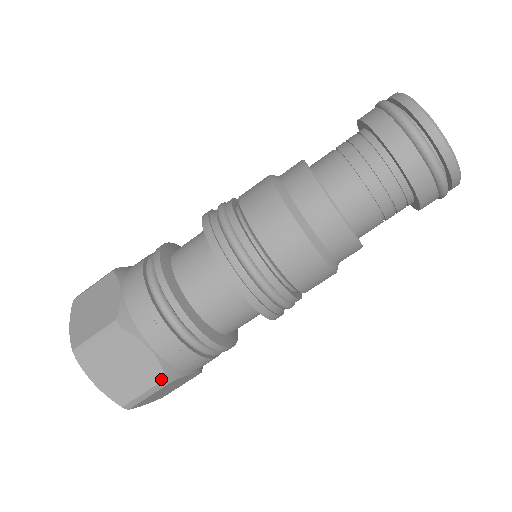
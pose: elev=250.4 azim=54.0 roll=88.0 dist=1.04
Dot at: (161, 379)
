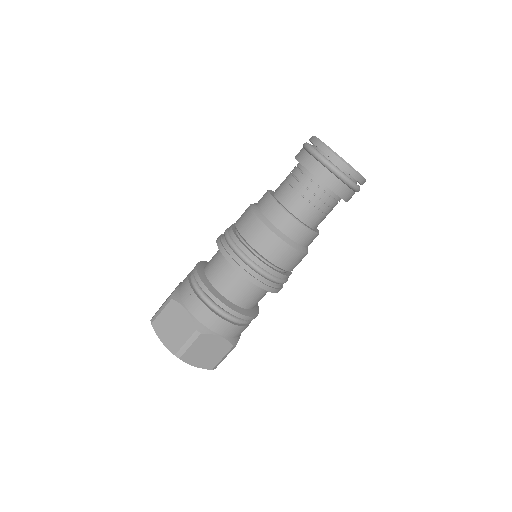
Dot at: (231, 348)
